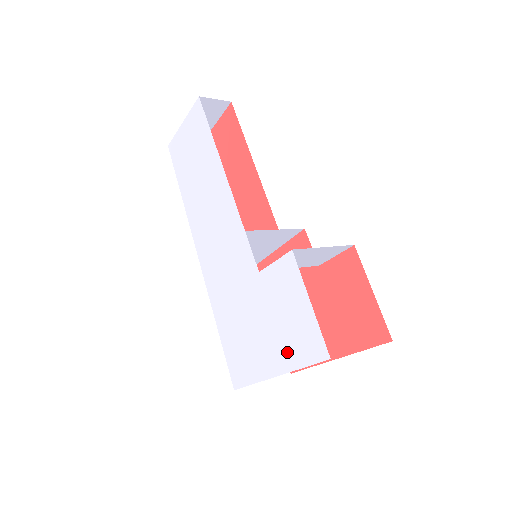
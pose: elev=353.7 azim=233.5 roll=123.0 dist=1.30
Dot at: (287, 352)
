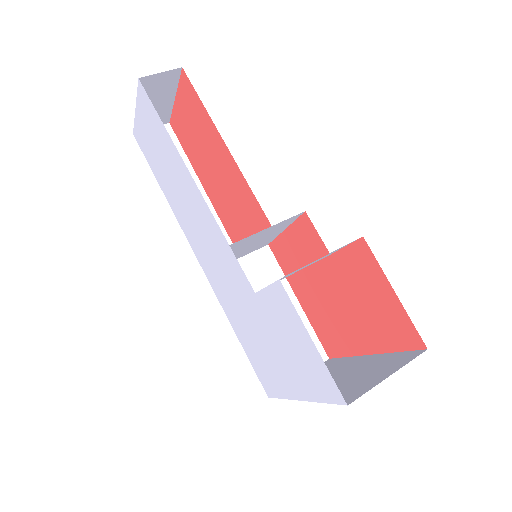
Dot at: (304, 382)
